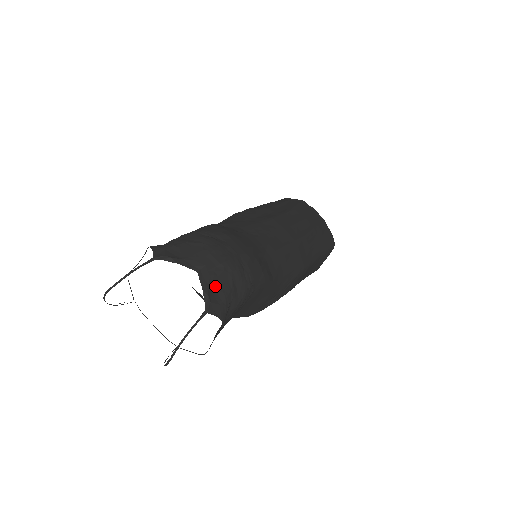
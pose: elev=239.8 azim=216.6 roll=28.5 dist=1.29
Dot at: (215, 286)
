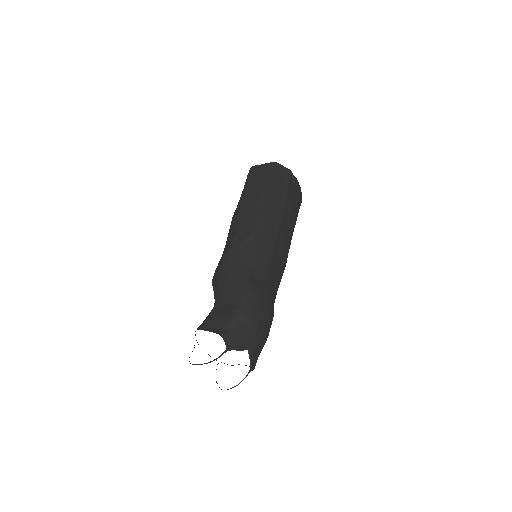
Dot at: (255, 354)
